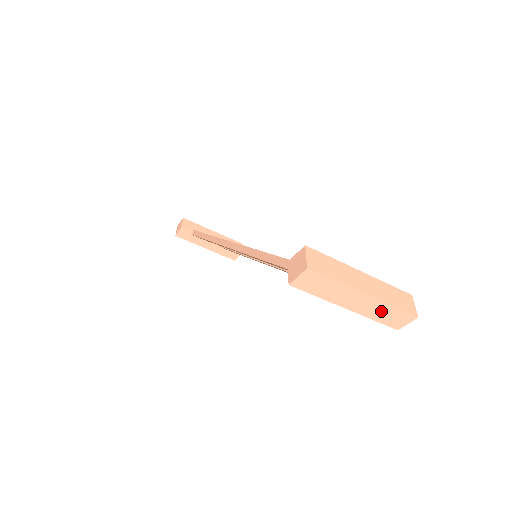
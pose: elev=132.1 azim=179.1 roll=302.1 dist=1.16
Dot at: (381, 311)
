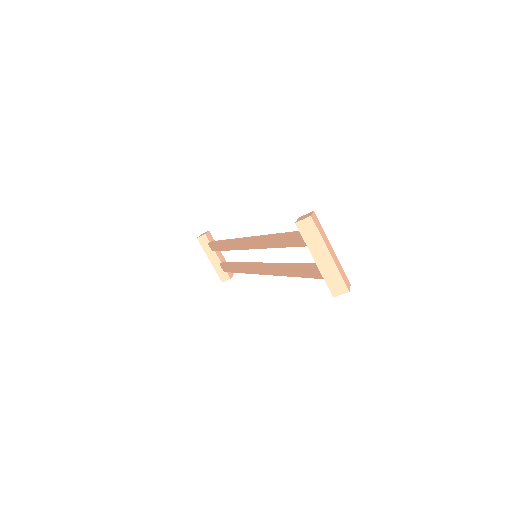
Dot at: (332, 274)
